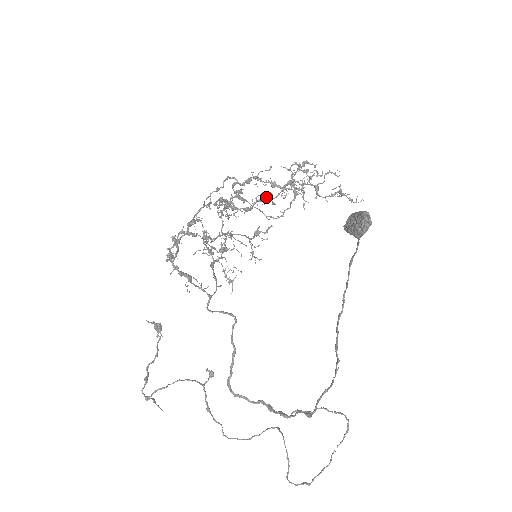
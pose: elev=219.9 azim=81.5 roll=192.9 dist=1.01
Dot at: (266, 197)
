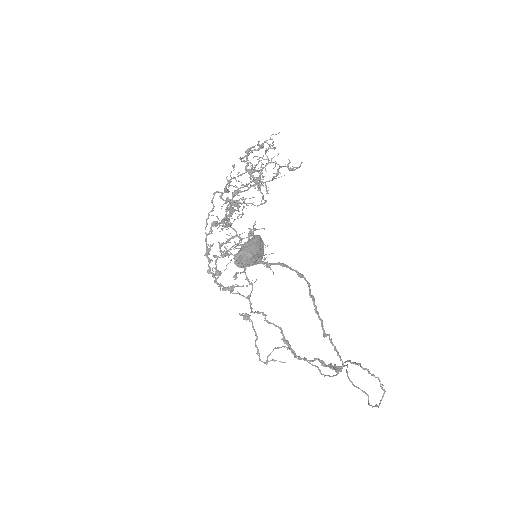
Dot at: (226, 217)
